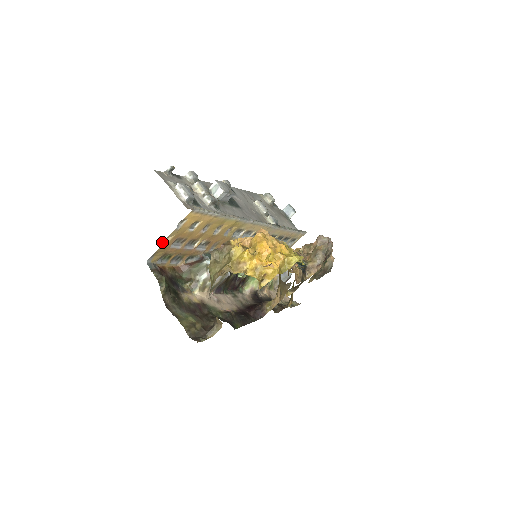
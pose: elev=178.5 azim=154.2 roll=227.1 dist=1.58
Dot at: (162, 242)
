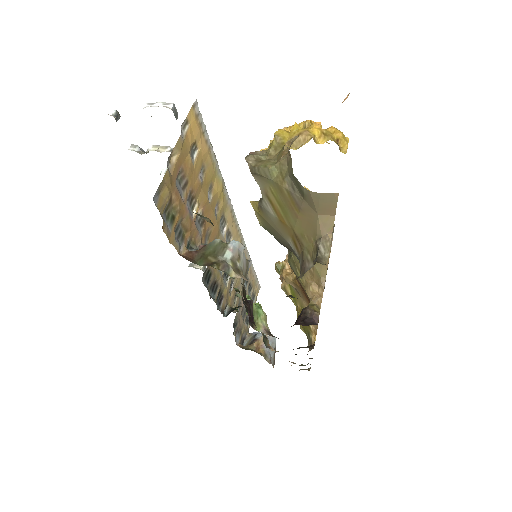
Dot at: occluded
